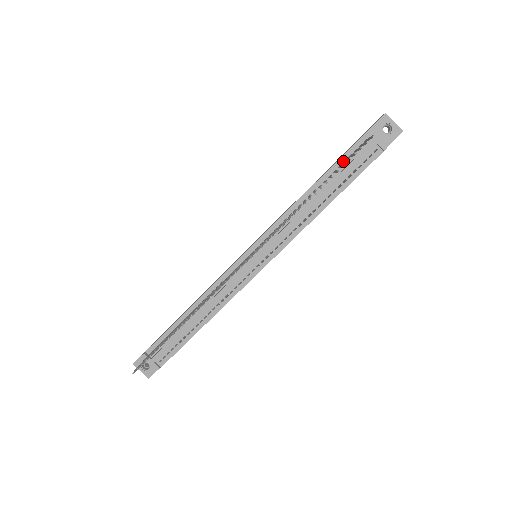
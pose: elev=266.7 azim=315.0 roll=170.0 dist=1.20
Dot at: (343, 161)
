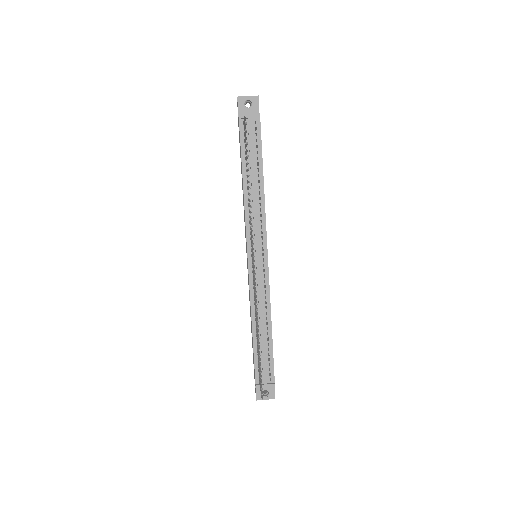
Dot at: (244, 148)
